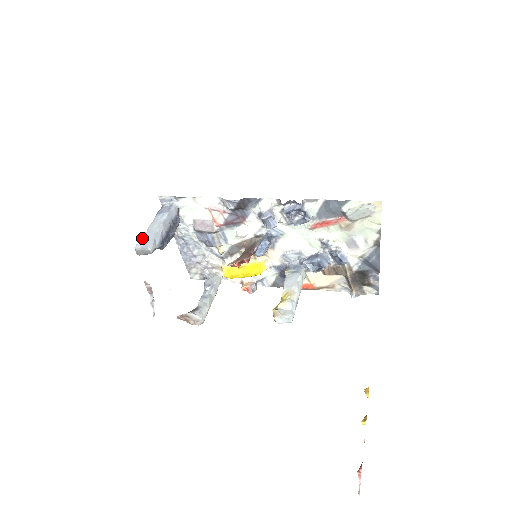
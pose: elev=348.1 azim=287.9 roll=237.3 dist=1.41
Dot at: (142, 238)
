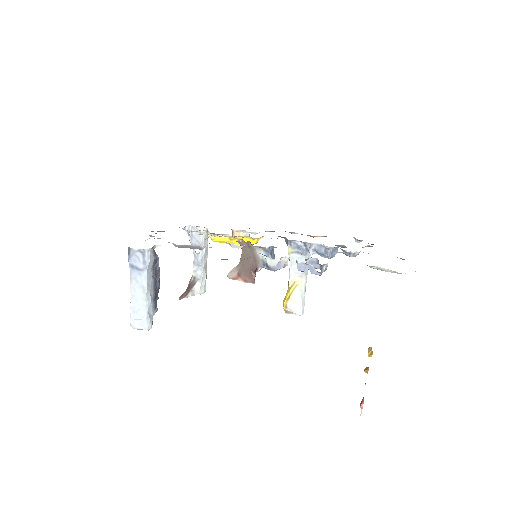
Dot at: (132, 312)
